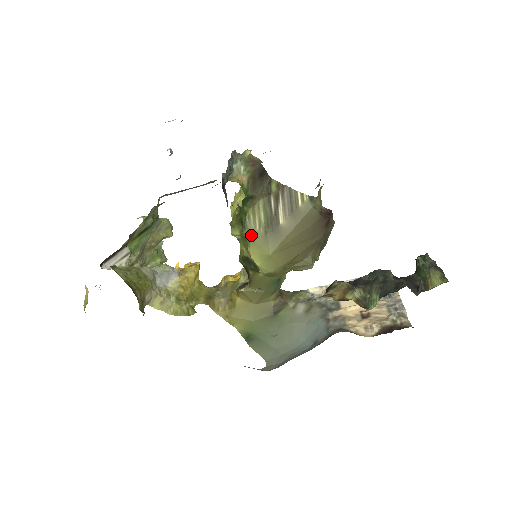
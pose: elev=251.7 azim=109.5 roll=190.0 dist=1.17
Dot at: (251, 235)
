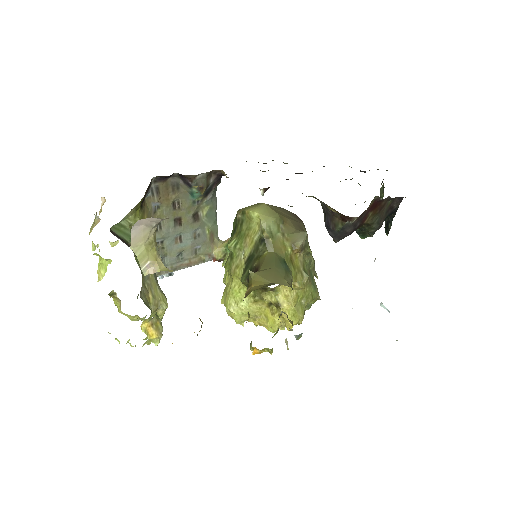
Dot at: occluded
